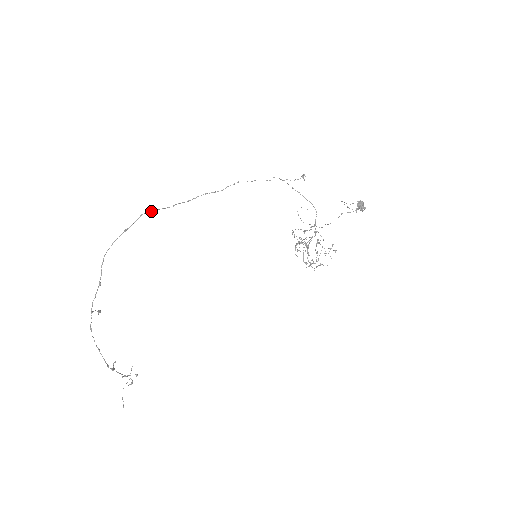
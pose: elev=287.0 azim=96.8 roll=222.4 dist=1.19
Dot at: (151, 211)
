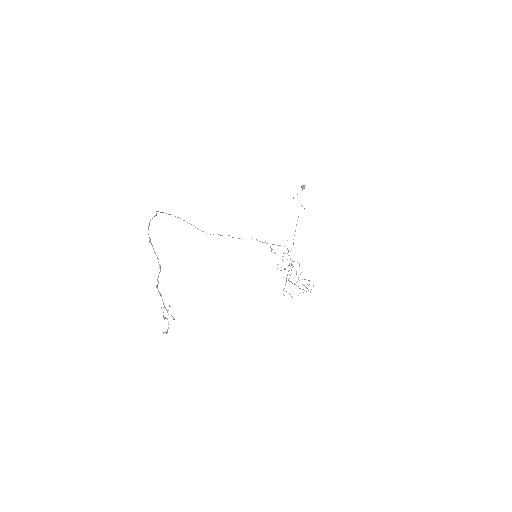
Dot at: (183, 220)
